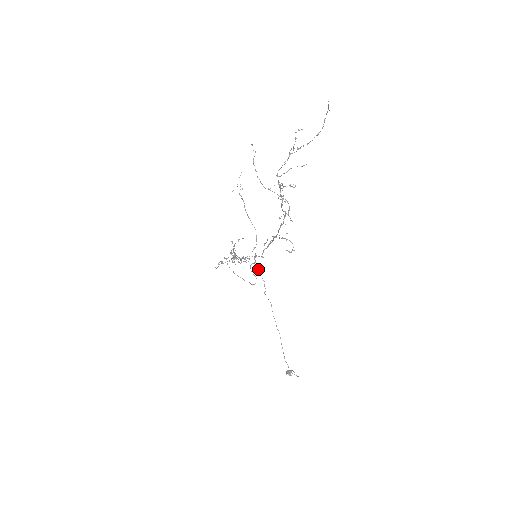
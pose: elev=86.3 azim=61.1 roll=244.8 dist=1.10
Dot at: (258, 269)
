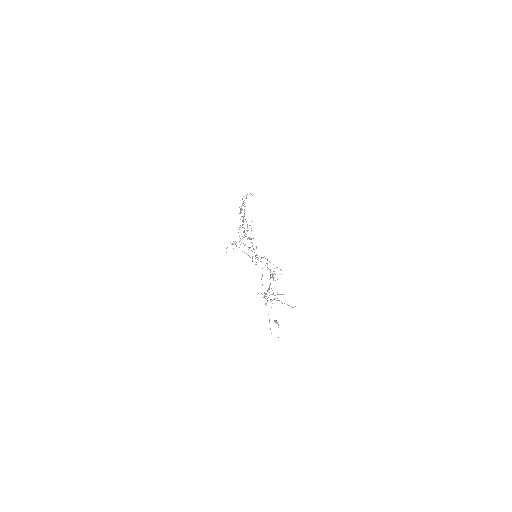
Dot at: occluded
